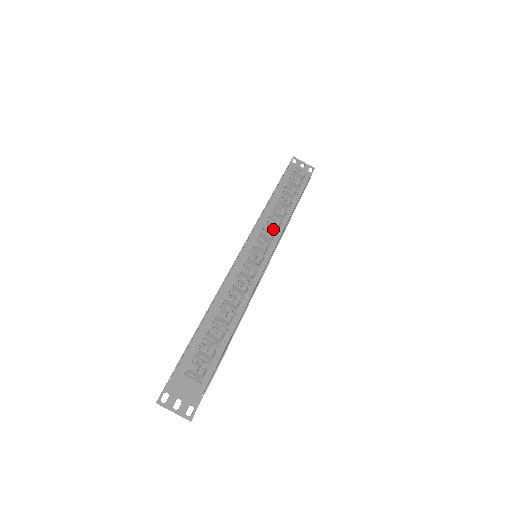
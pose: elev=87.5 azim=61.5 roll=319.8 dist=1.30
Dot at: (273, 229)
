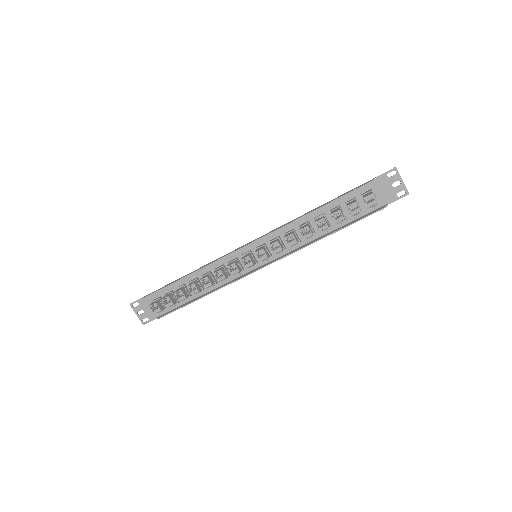
Dot at: occluded
